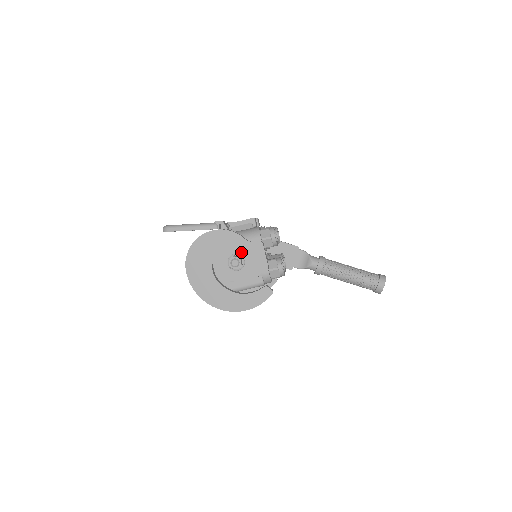
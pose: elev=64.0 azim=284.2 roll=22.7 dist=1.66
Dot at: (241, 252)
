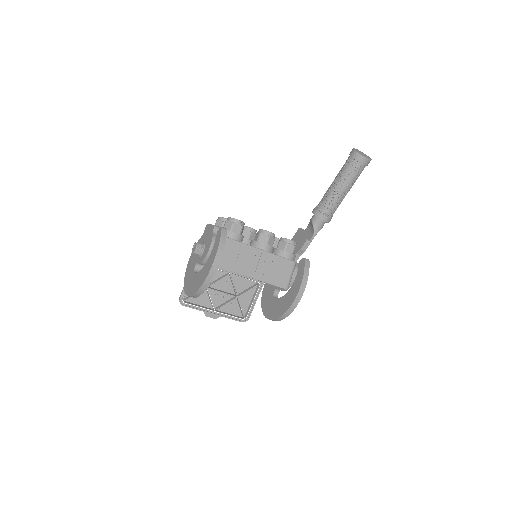
Dot at: occluded
